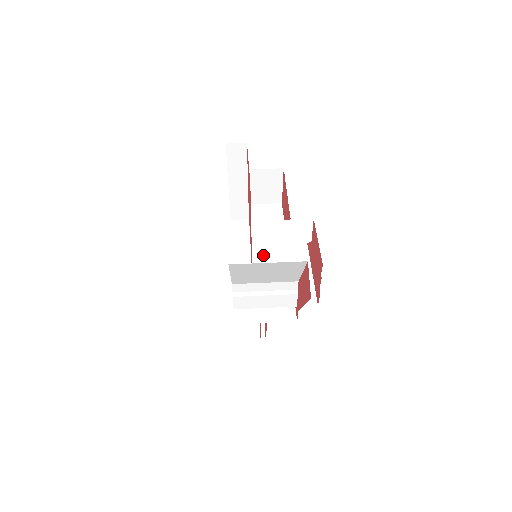
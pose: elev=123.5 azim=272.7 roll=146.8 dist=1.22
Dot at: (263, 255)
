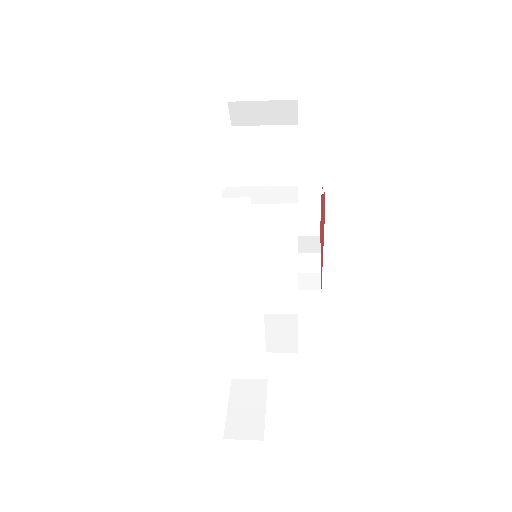
Dot at: (265, 272)
